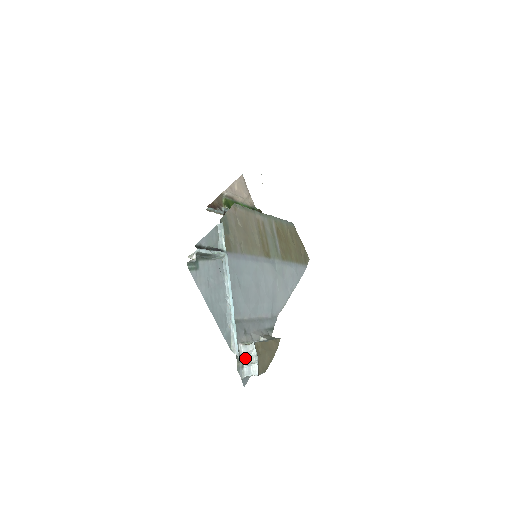
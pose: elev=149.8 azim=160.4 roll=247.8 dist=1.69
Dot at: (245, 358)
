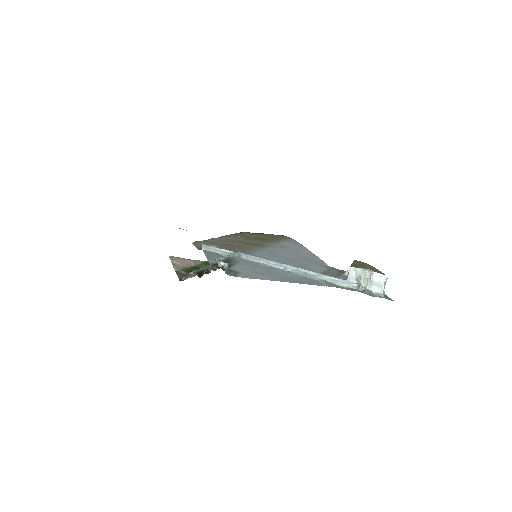
Dot at: (362, 283)
